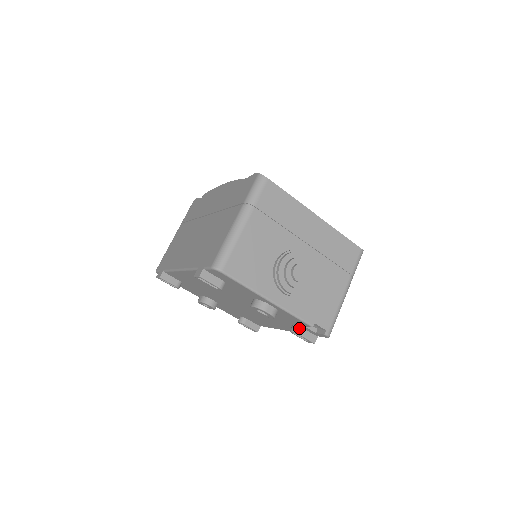
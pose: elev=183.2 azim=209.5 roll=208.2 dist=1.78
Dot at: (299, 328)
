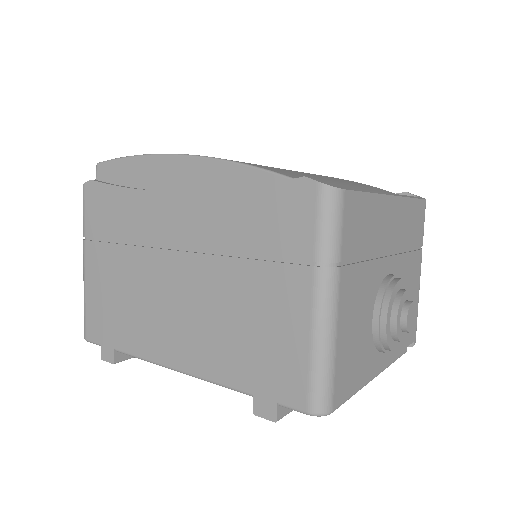
Dot at: occluded
